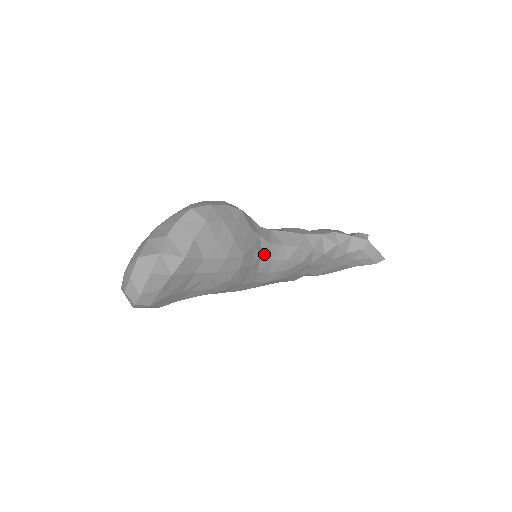
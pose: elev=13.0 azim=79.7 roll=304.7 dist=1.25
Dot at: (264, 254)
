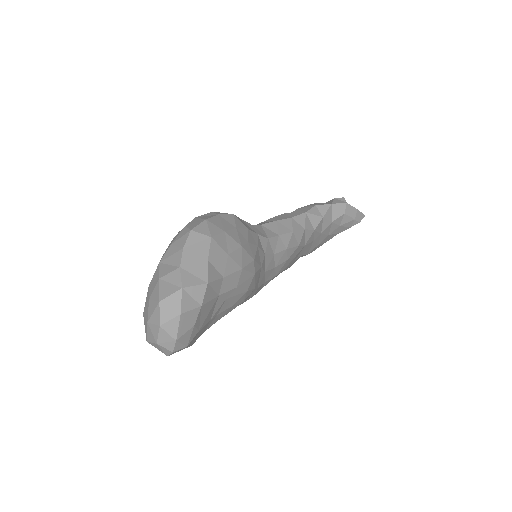
Dot at: (266, 251)
